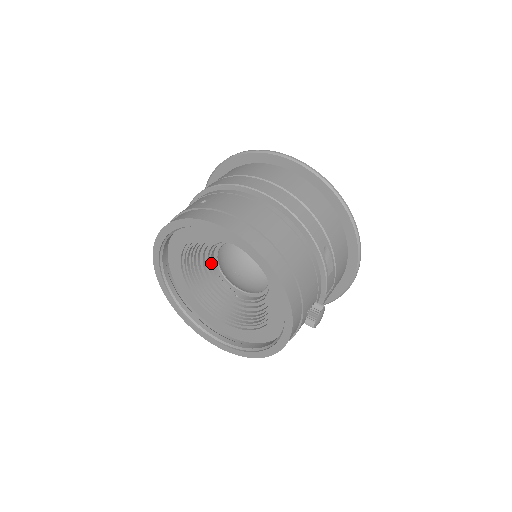
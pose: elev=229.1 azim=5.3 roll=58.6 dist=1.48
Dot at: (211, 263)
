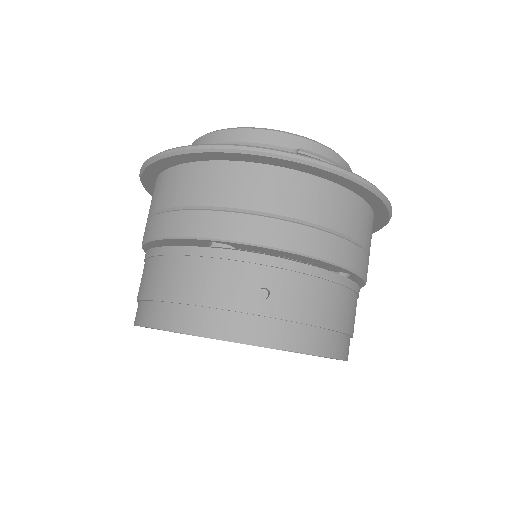
Dot at: occluded
